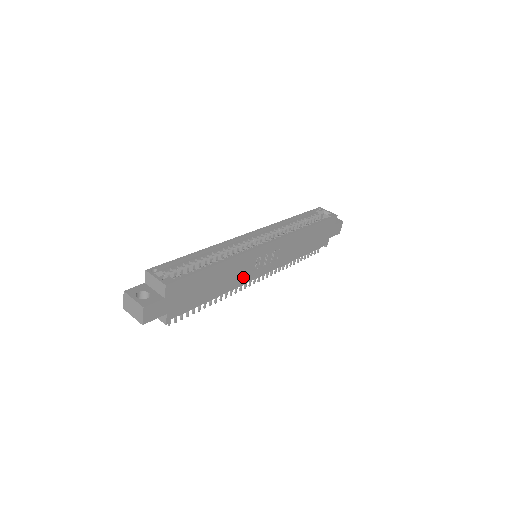
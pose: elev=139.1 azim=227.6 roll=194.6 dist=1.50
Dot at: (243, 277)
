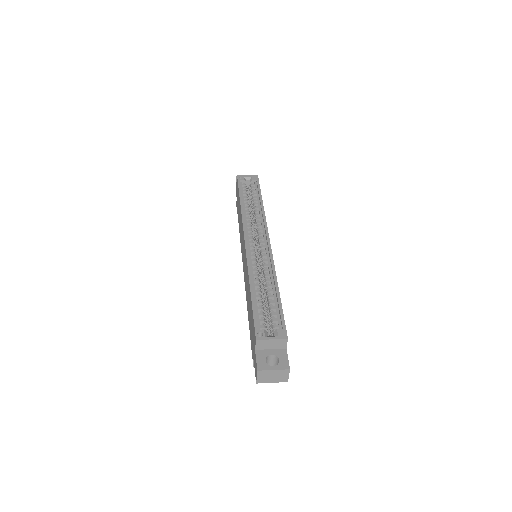
Dot at: occluded
